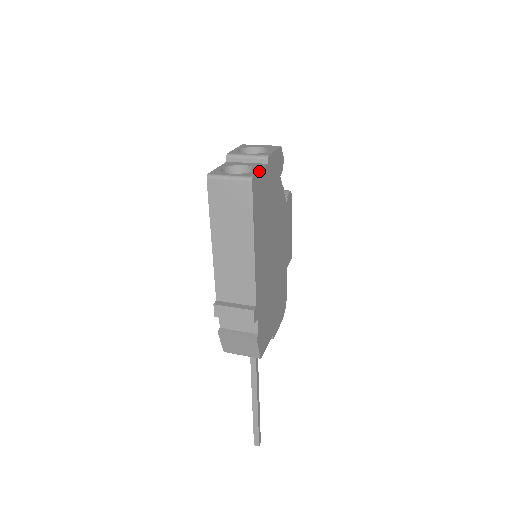
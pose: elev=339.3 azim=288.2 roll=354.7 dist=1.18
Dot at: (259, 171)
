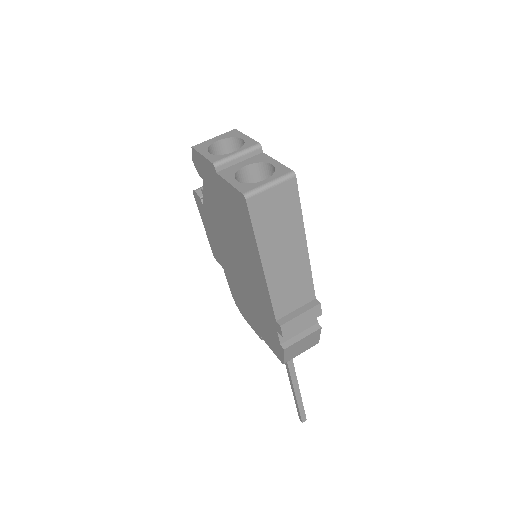
Dot at: (280, 163)
